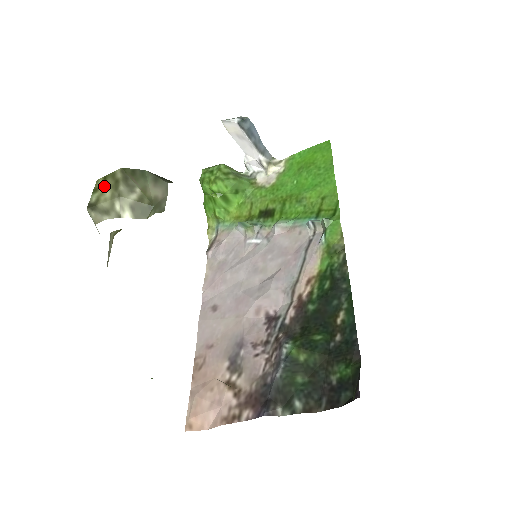
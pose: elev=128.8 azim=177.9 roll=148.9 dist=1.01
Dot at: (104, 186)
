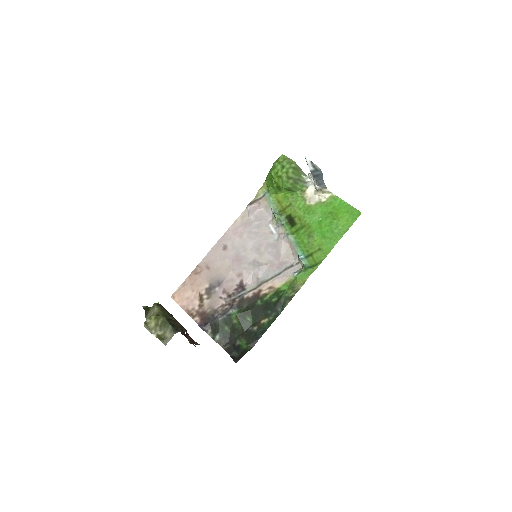
Dot at: (153, 320)
